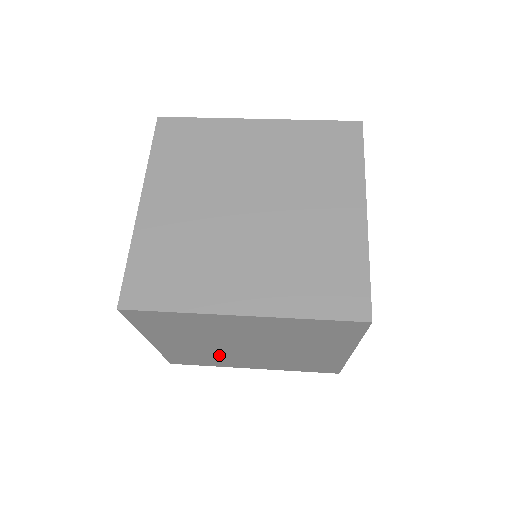
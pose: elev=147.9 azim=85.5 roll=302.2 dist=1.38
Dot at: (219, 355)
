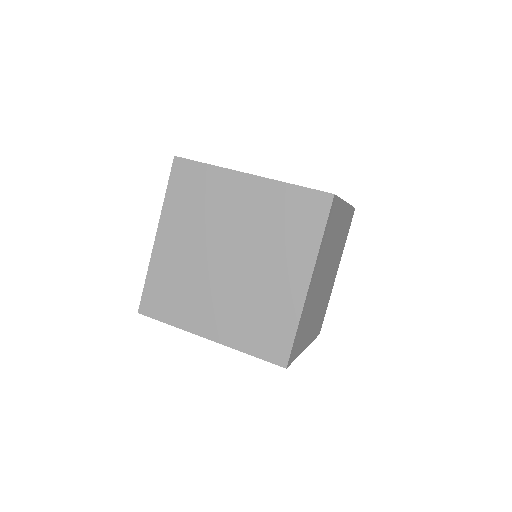
Dot at: occluded
